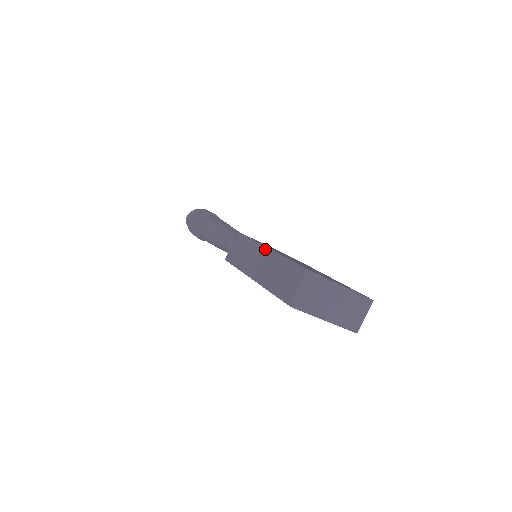
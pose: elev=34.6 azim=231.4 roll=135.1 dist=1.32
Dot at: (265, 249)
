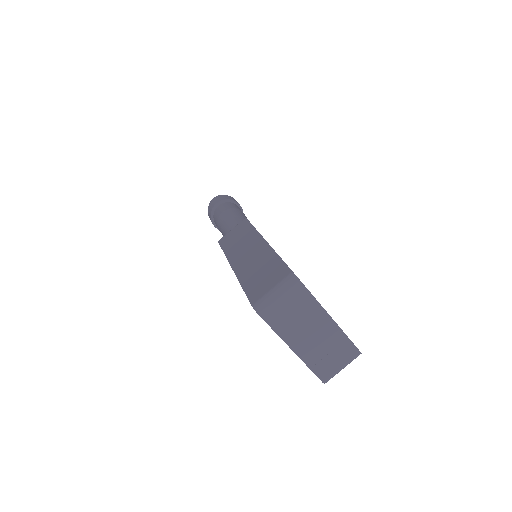
Dot at: (261, 240)
